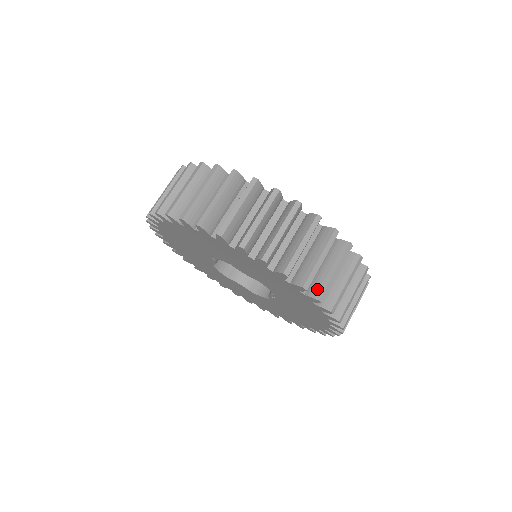
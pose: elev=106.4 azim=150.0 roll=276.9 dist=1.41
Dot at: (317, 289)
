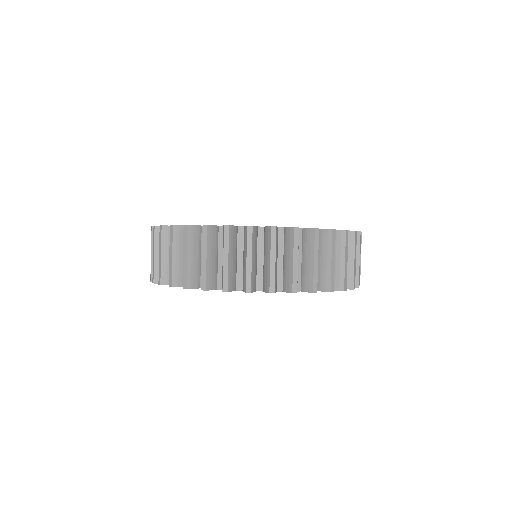
Dot at: (307, 283)
